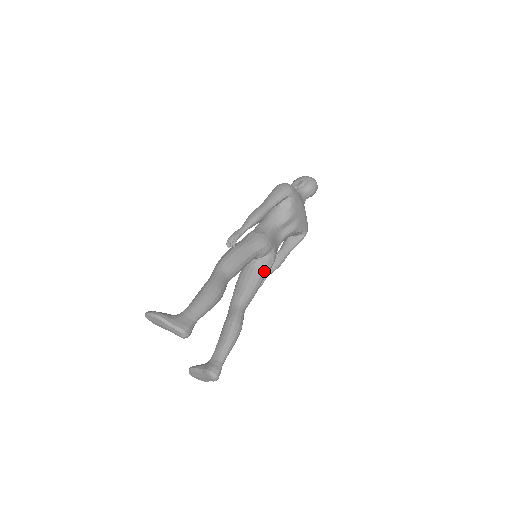
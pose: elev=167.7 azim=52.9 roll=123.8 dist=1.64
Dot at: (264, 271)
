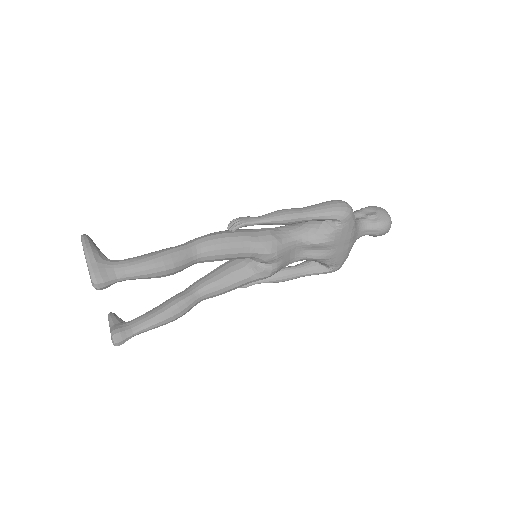
Dot at: (252, 277)
